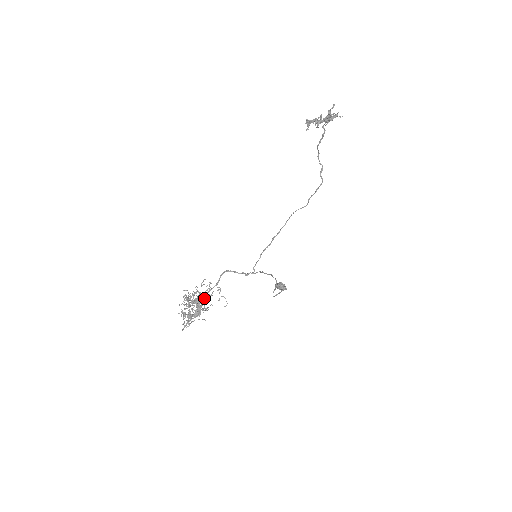
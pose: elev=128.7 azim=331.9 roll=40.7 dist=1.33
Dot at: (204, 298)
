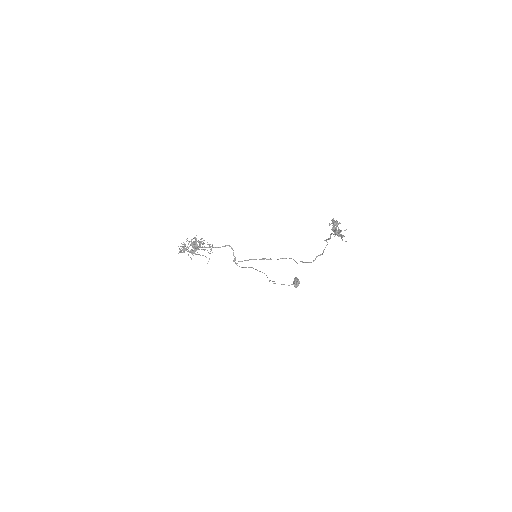
Dot at: (205, 247)
